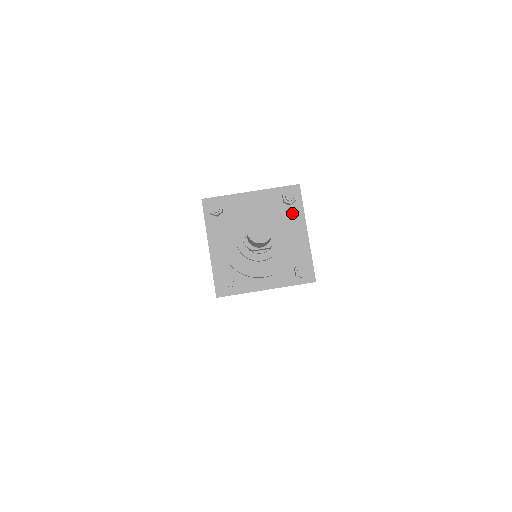
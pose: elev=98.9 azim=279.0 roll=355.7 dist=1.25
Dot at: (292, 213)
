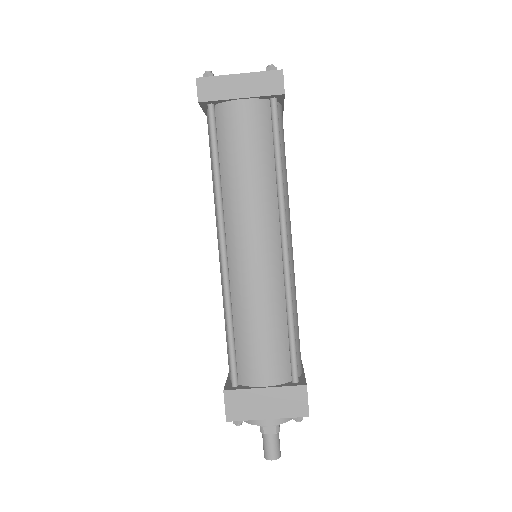
Dot at: occluded
